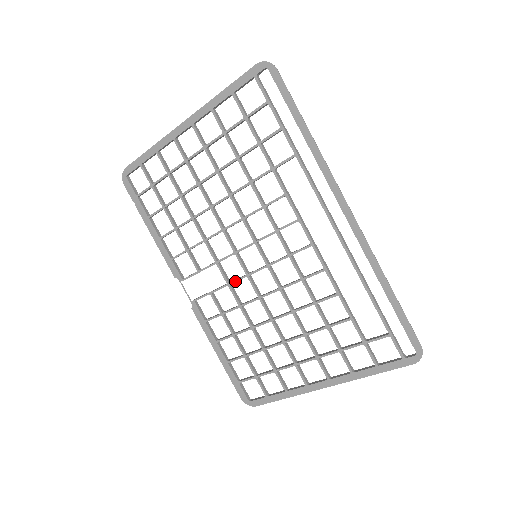
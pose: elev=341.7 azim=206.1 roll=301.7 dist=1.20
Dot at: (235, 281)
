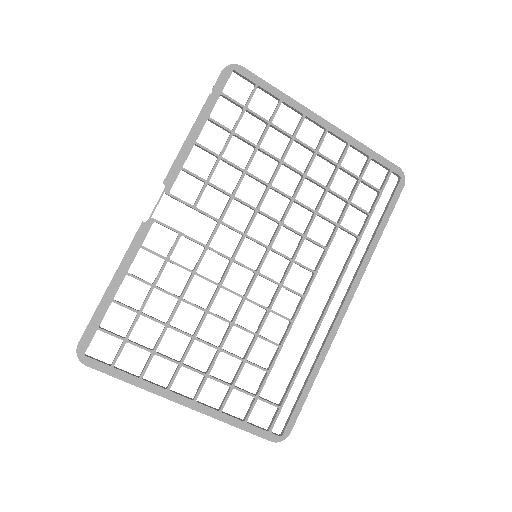
Dot at: (217, 252)
